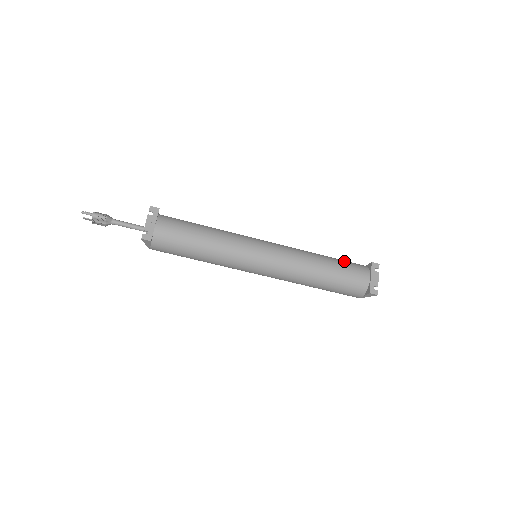
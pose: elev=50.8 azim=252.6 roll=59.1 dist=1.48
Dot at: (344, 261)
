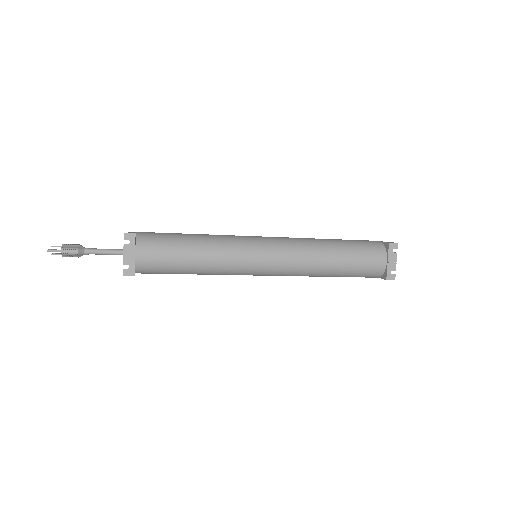
Dot at: (357, 245)
